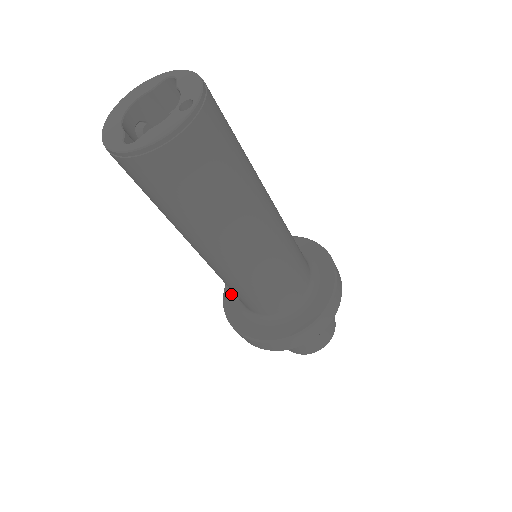
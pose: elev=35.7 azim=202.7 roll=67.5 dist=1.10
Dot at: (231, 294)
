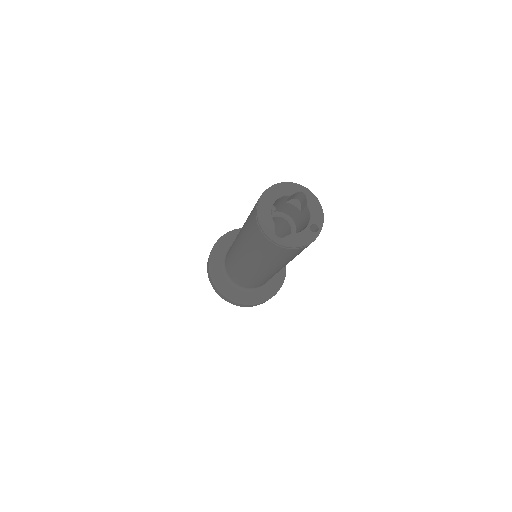
Dot at: (216, 259)
